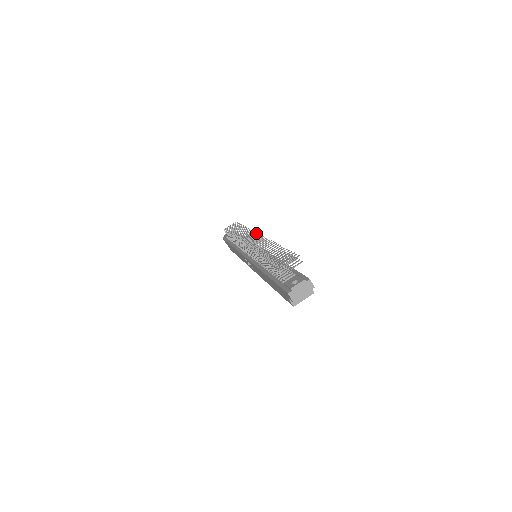
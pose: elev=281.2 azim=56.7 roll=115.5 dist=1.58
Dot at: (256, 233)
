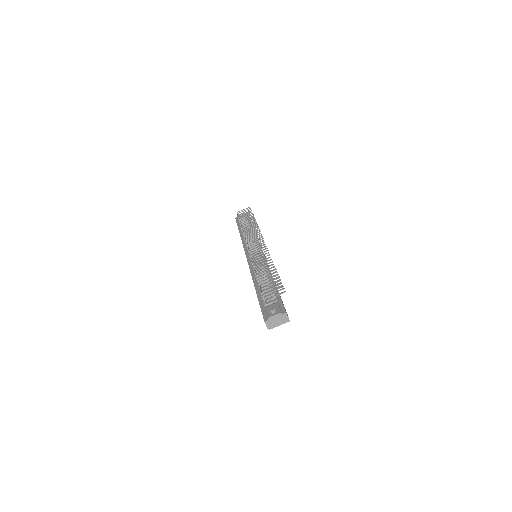
Dot at: occluded
